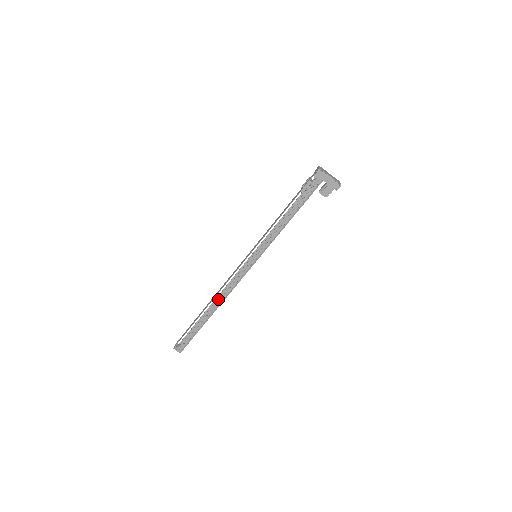
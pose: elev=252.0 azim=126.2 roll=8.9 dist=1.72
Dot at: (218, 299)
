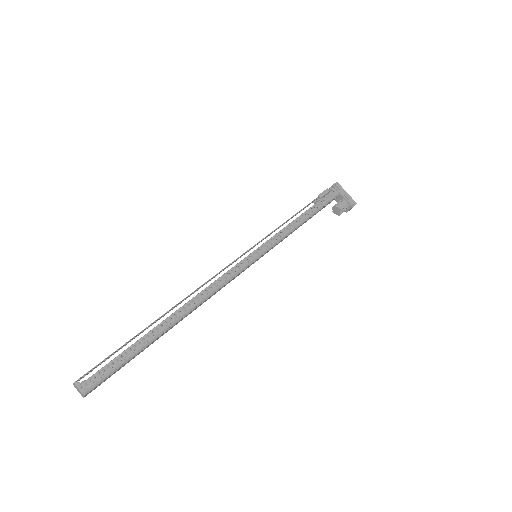
Dot at: (192, 299)
